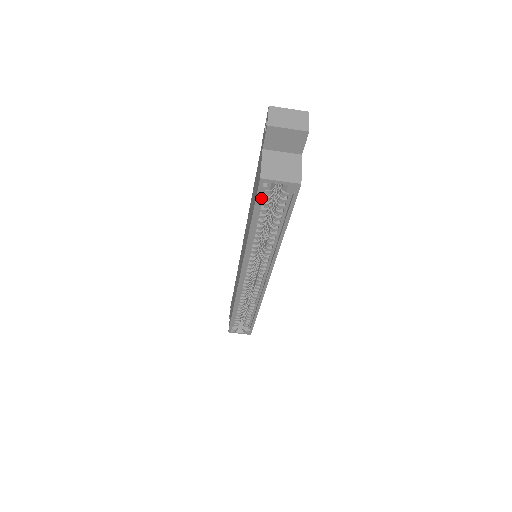
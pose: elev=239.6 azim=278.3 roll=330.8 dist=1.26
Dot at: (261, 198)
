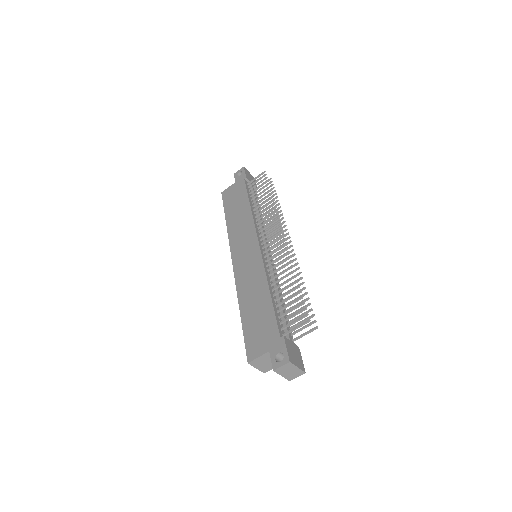
Dot at: (249, 342)
